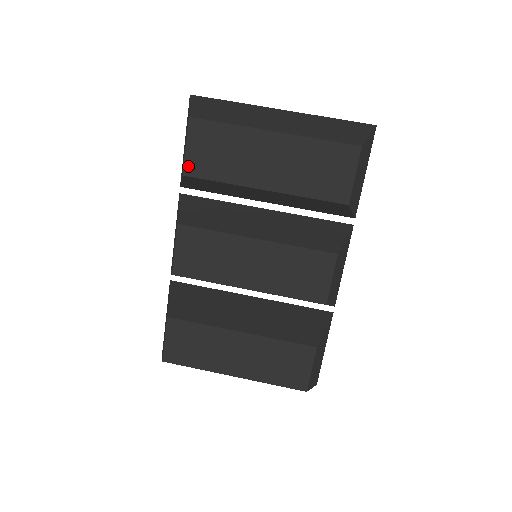
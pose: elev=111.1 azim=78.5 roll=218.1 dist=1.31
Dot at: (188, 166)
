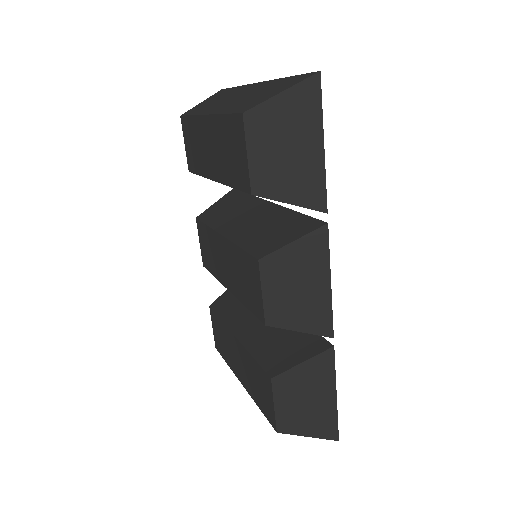
Dot at: (188, 162)
